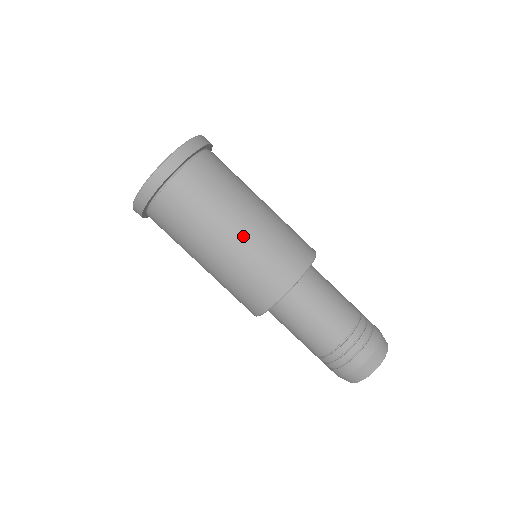
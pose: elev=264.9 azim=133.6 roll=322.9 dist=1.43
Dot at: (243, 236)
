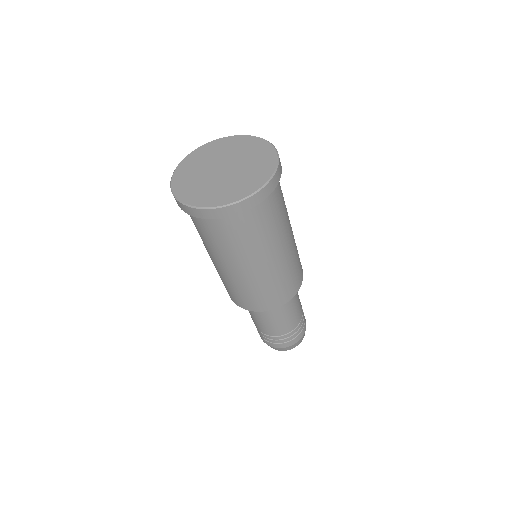
Dot at: (239, 275)
